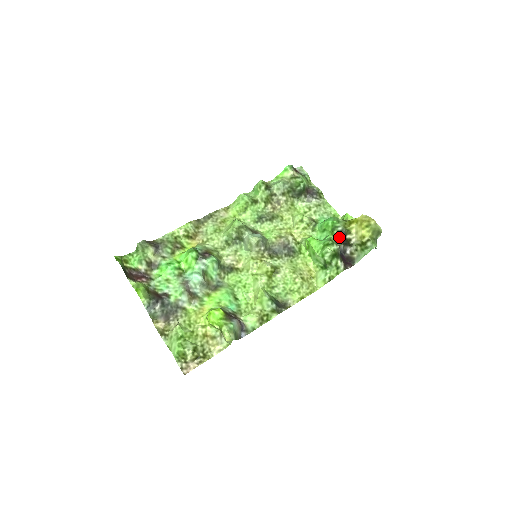
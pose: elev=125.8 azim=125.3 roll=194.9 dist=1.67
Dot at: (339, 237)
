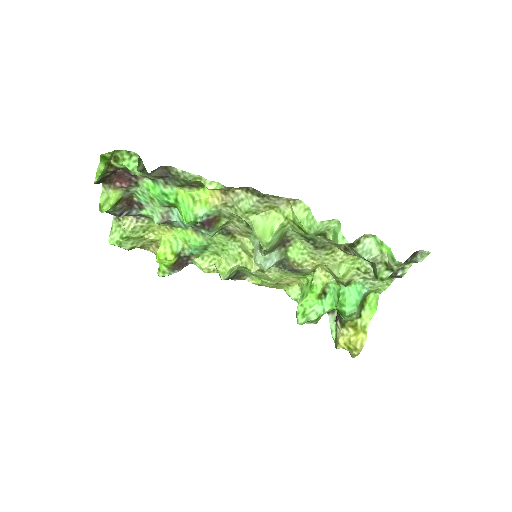
Dot at: occluded
